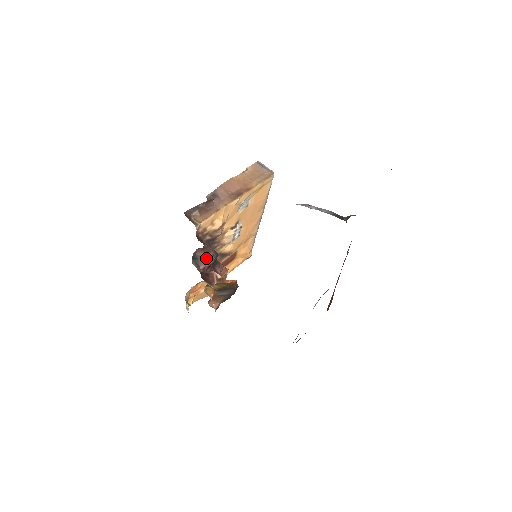
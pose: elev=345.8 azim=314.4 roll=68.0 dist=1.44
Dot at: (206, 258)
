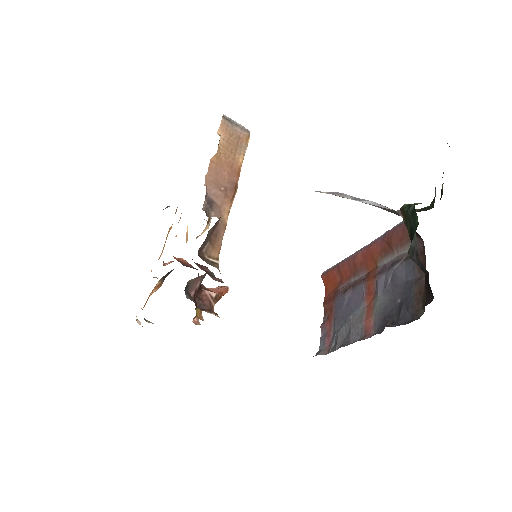
Dot at: (197, 280)
